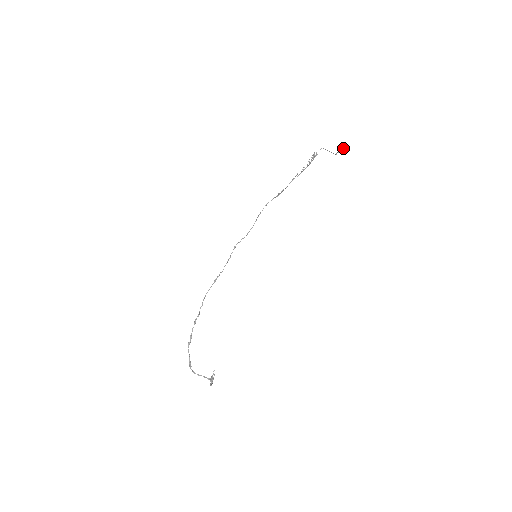
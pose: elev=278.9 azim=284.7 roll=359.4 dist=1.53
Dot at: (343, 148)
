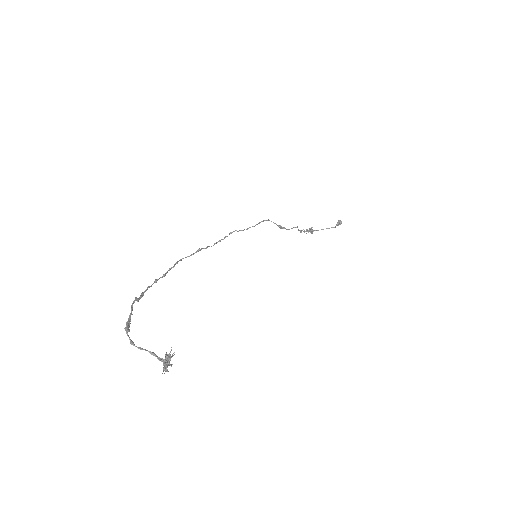
Dot at: (341, 222)
